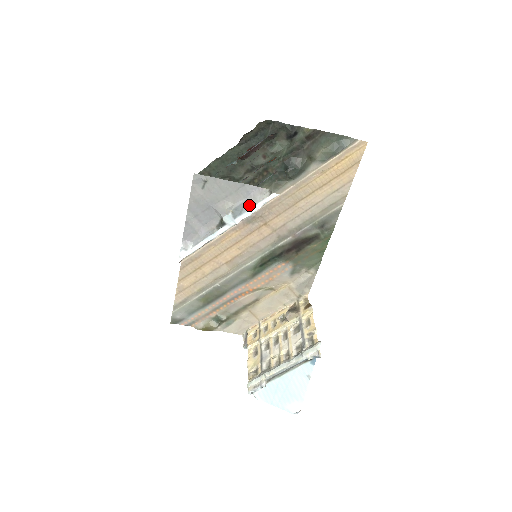
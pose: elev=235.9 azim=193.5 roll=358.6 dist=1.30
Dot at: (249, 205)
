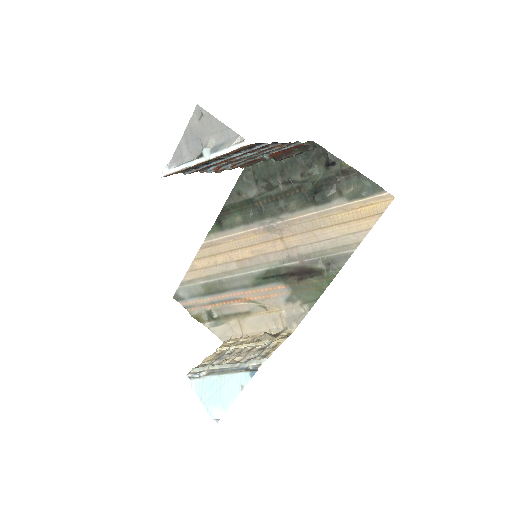
Dot at: (225, 146)
